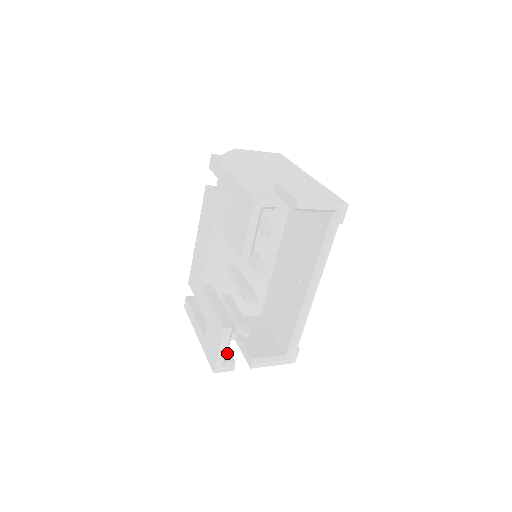
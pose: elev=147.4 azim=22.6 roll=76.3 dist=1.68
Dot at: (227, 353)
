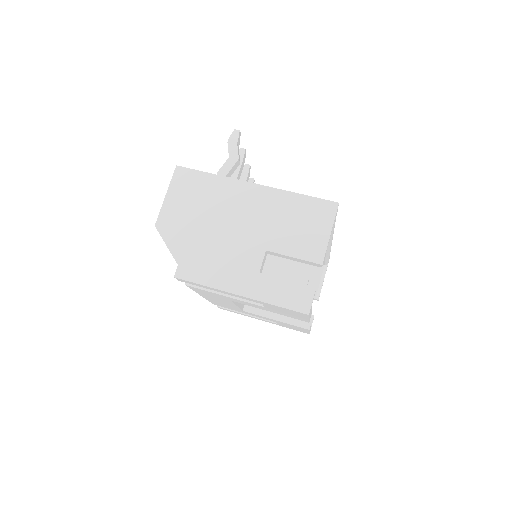
Dot at: occluded
